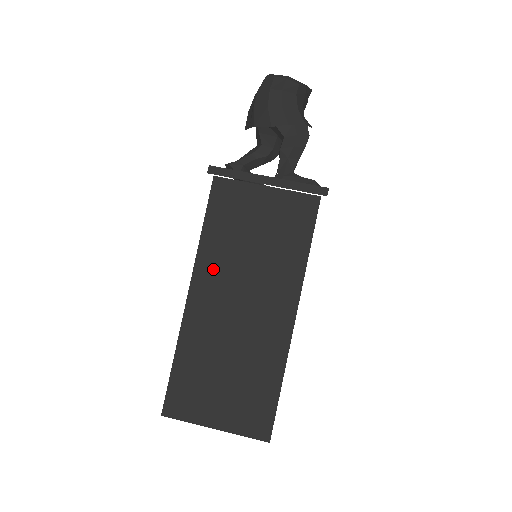
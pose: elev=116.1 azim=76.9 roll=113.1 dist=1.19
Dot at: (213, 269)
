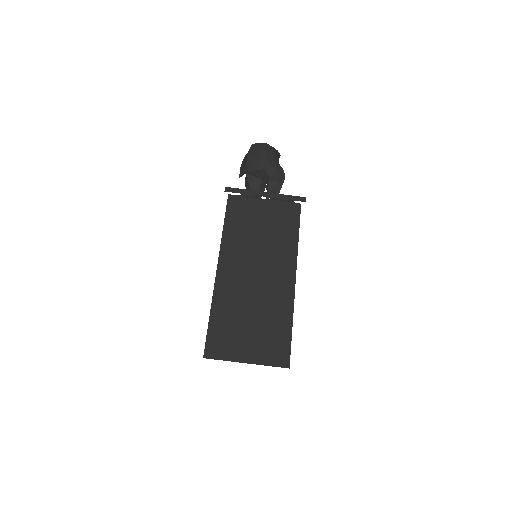
Dot at: (234, 251)
